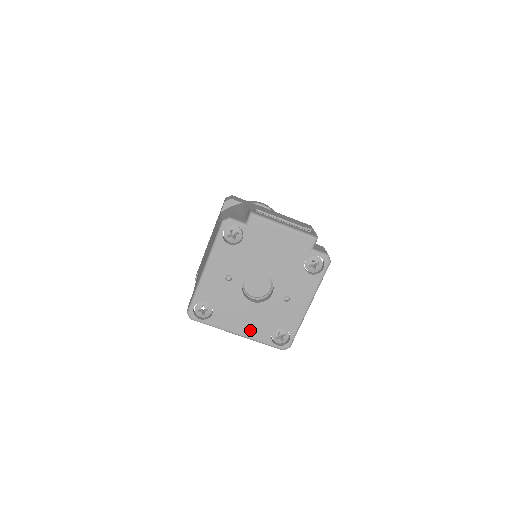
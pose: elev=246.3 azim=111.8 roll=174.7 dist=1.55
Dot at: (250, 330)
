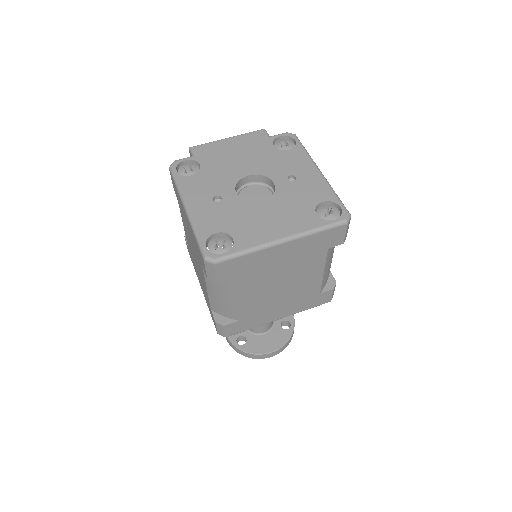
Dot at: (290, 226)
